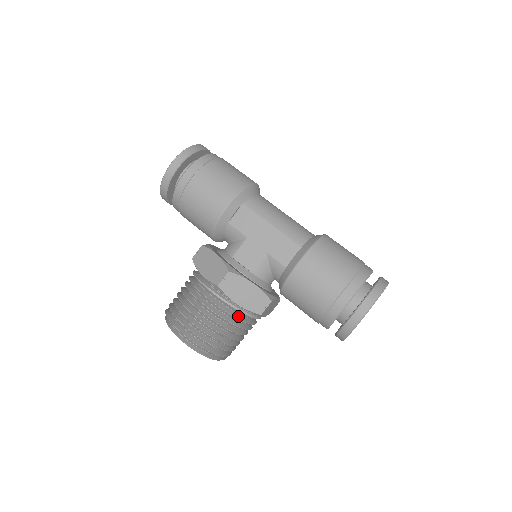
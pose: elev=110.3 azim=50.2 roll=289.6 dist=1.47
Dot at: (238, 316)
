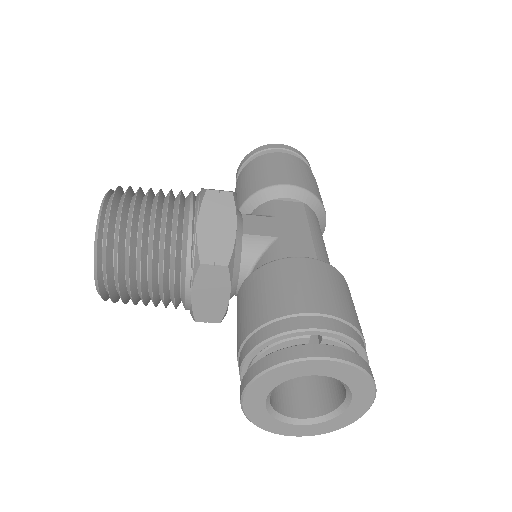
Dot at: (179, 242)
